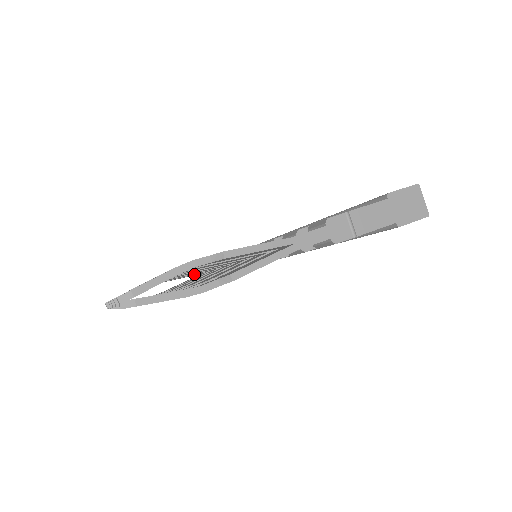
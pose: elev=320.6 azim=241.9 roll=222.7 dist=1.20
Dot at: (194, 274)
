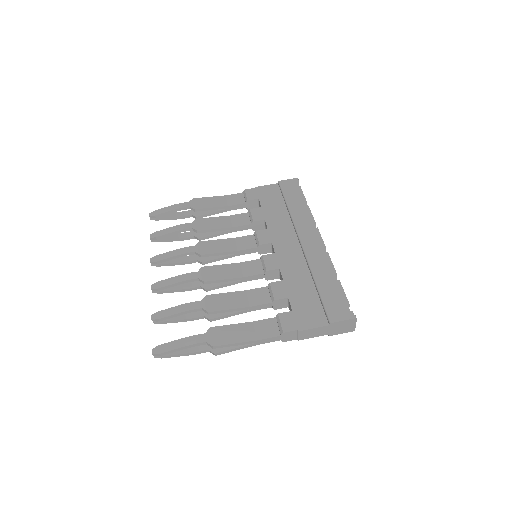
Dot at: (218, 209)
